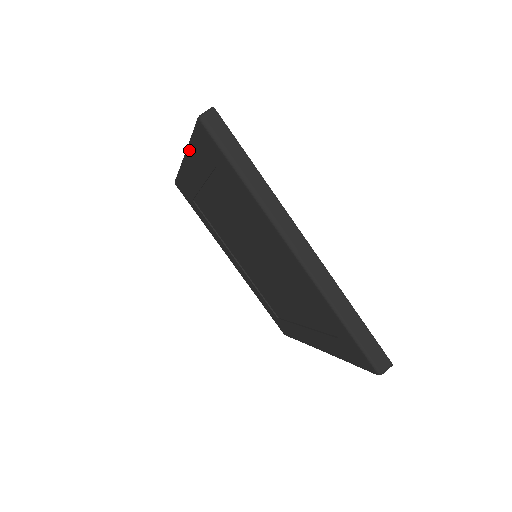
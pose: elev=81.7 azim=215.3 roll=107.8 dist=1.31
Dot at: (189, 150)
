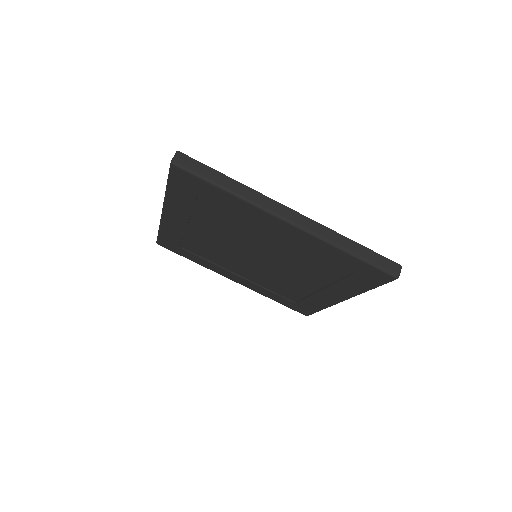
Dot at: (167, 199)
